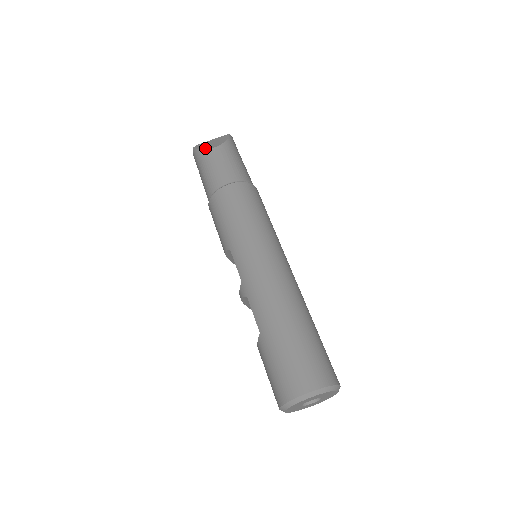
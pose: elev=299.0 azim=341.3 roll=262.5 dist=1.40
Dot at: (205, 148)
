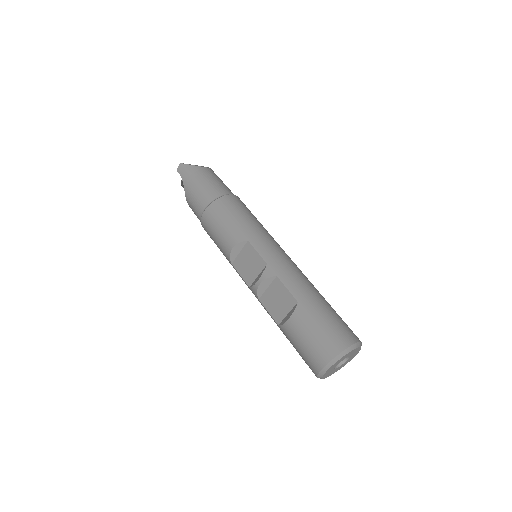
Dot at: occluded
